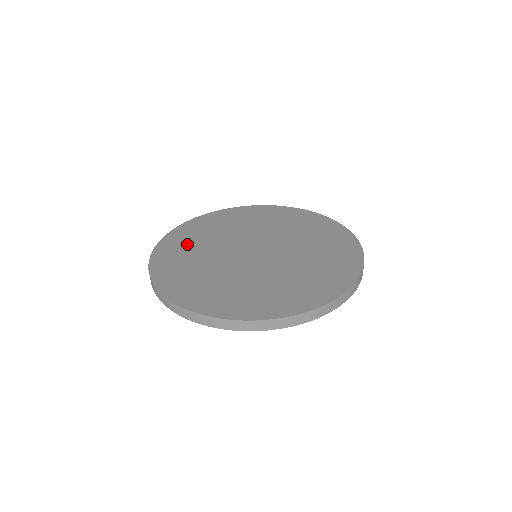
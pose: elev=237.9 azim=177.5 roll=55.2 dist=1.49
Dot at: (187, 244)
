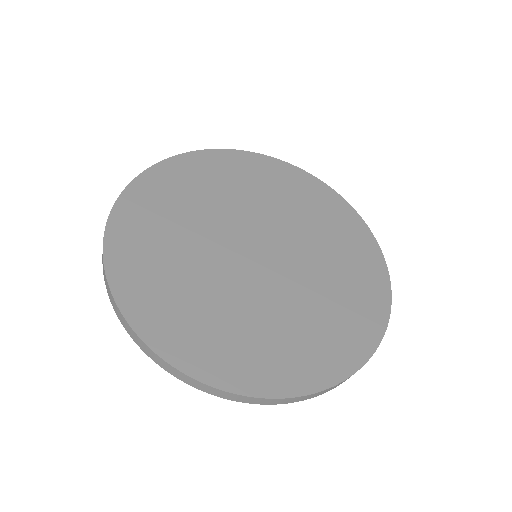
Dot at: (183, 190)
